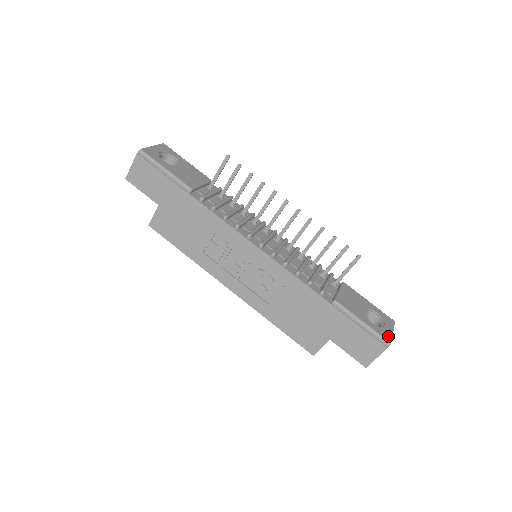
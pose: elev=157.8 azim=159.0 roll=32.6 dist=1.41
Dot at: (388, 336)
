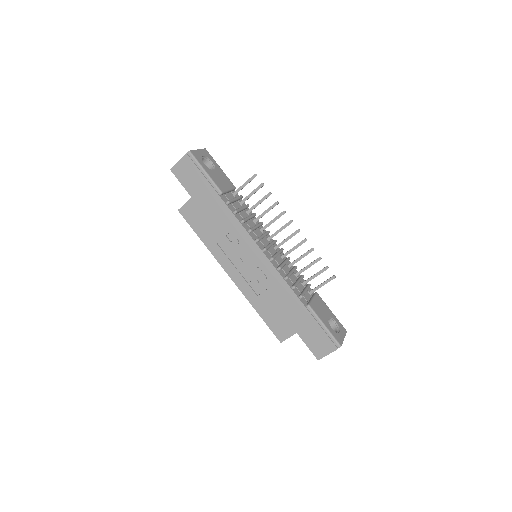
Dot at: (340, 340)
